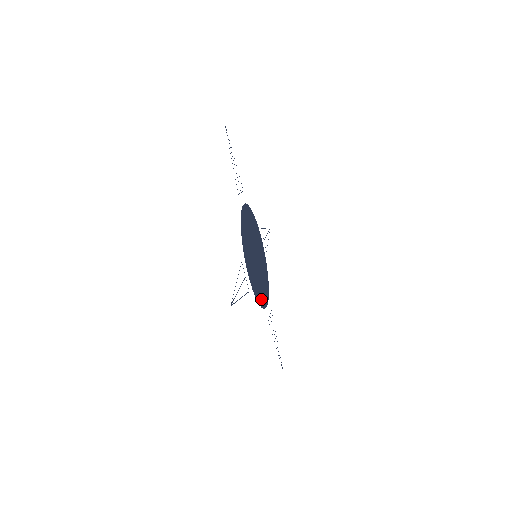
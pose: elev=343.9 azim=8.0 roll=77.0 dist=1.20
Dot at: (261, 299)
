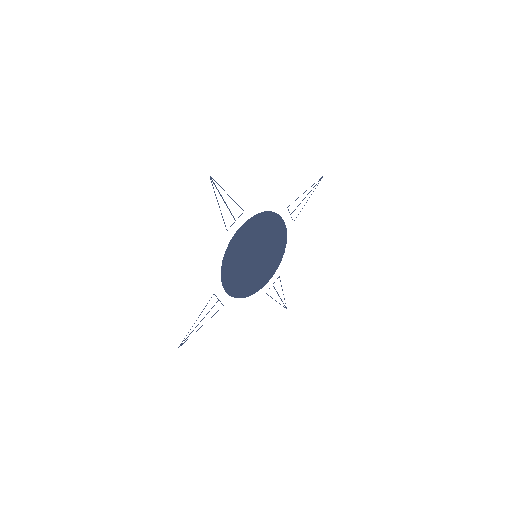
Dot at: (227, 270)
